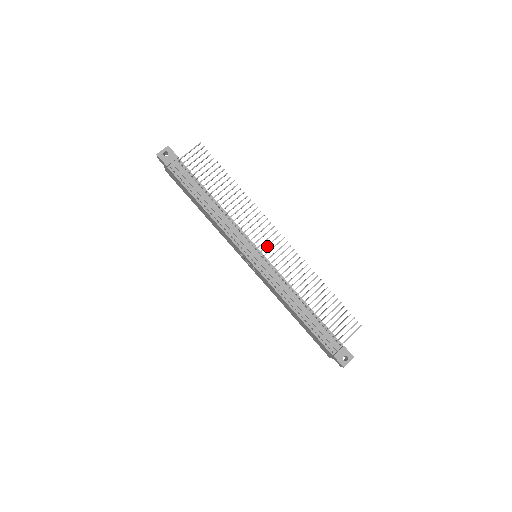
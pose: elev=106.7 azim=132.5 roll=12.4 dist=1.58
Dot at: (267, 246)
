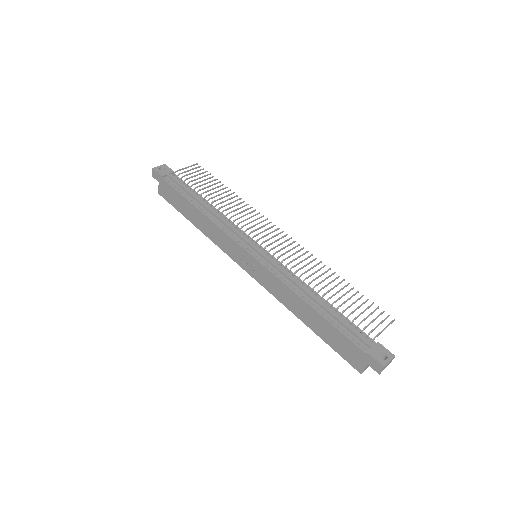
Dot at: (268, 239)
